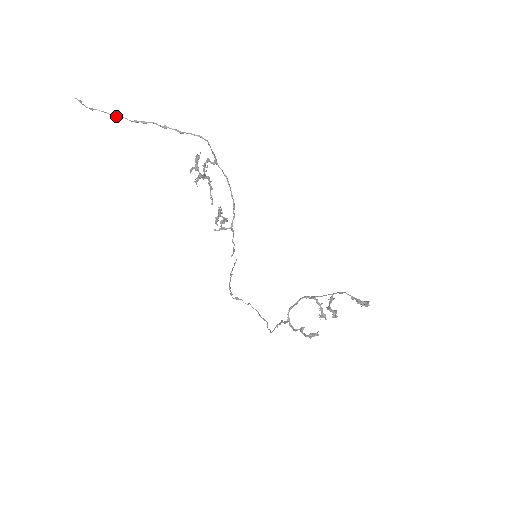
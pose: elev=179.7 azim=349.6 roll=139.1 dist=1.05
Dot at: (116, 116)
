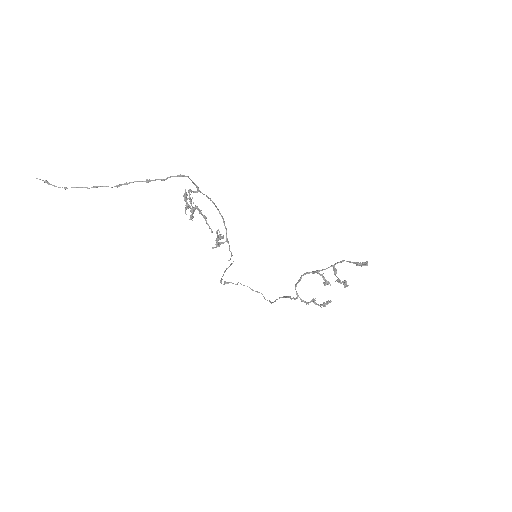
Dot at: (95, 187)
